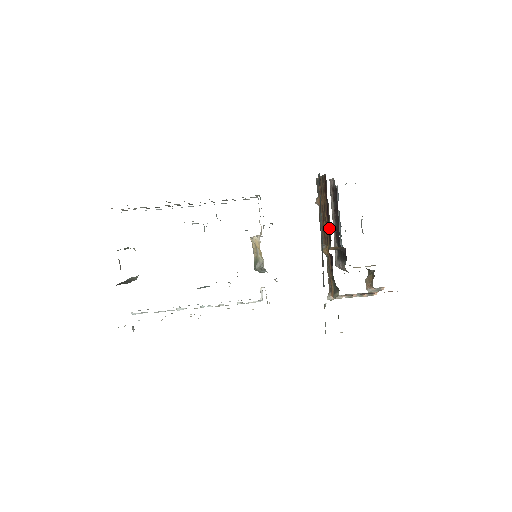
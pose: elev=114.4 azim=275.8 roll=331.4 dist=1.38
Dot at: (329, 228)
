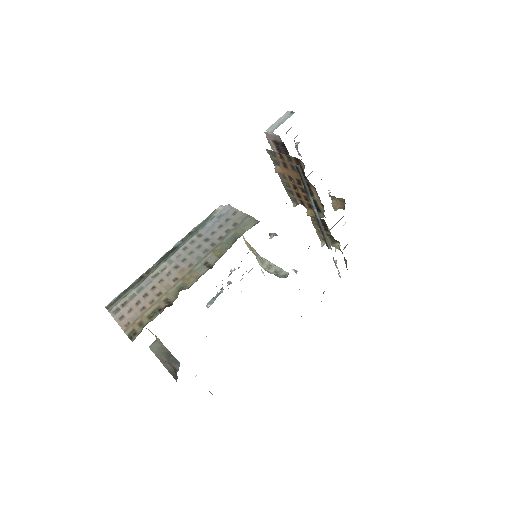
Dot at: (315, 201)
